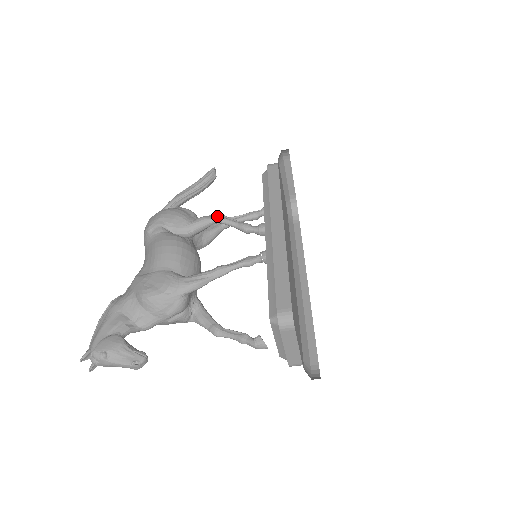
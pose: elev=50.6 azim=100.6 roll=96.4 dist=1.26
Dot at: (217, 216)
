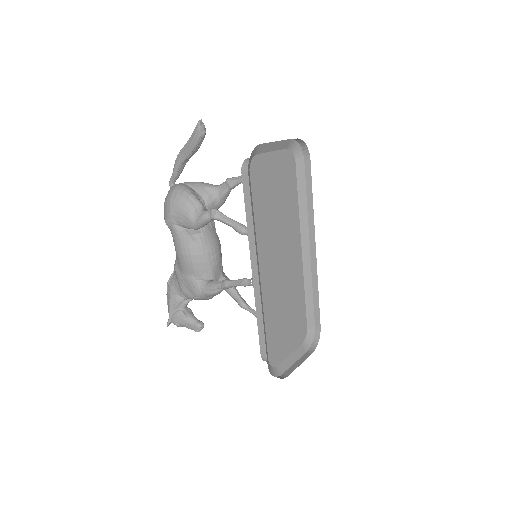
Dot at: (213, 218)
